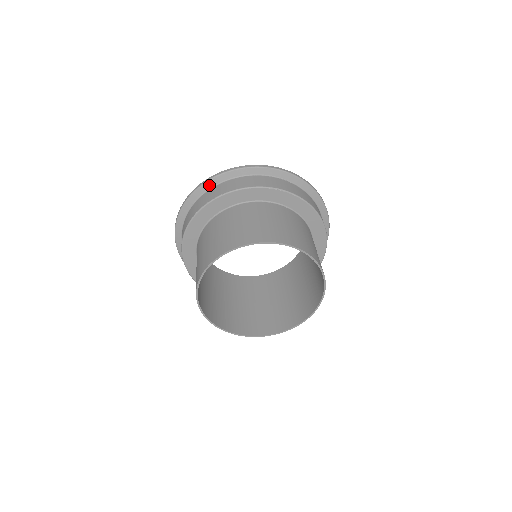
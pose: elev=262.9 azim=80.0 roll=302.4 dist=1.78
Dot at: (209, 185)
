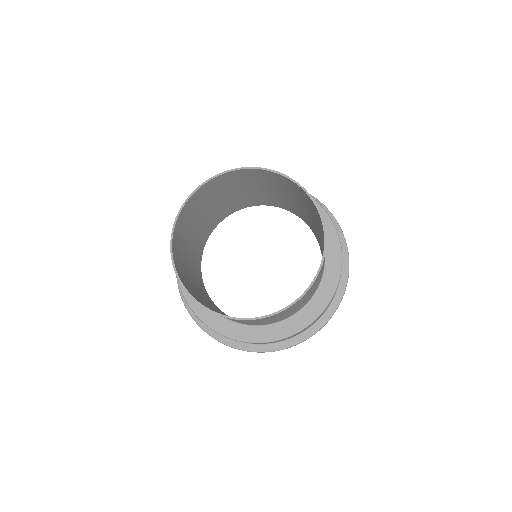
Dot at: occluded
